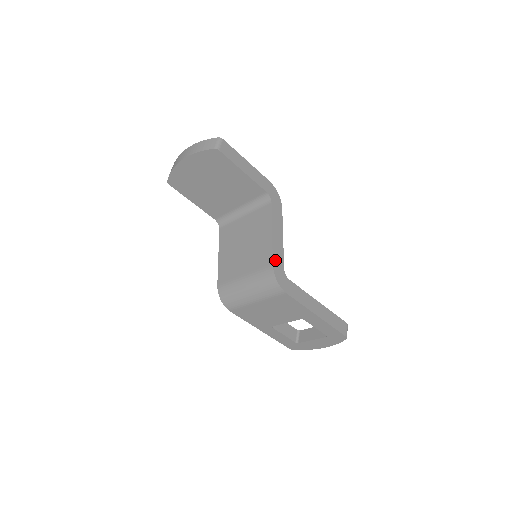
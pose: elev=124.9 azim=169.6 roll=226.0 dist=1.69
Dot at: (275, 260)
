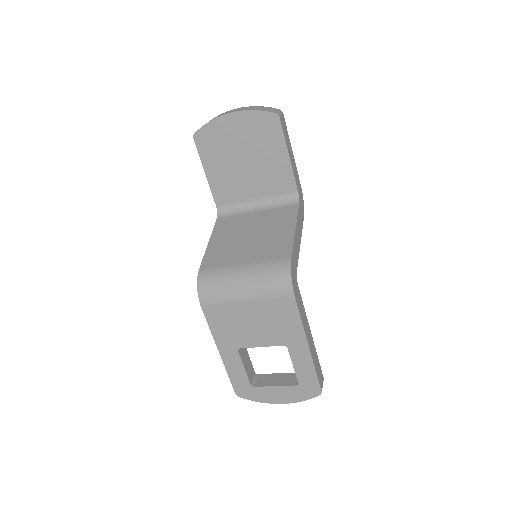
Dot at: (293, 255)
